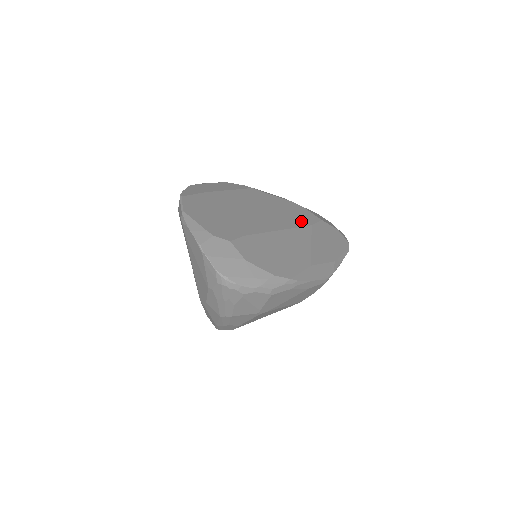
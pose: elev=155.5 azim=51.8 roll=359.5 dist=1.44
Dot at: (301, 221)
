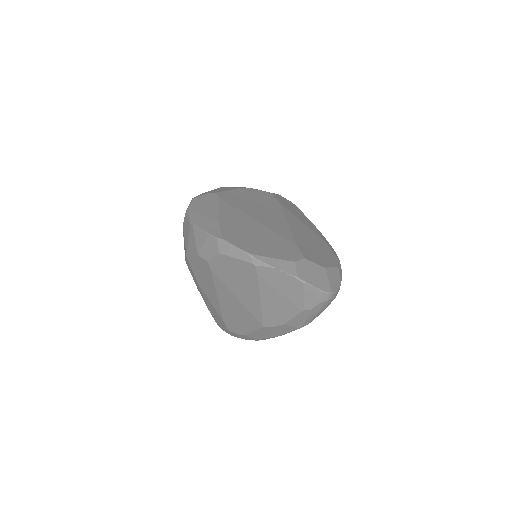
Dot at: (273, 204)
